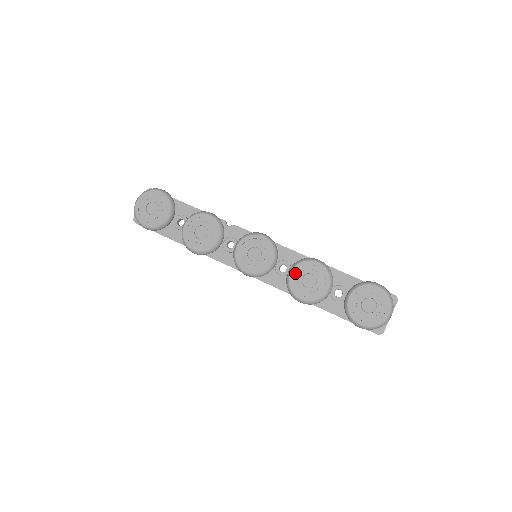
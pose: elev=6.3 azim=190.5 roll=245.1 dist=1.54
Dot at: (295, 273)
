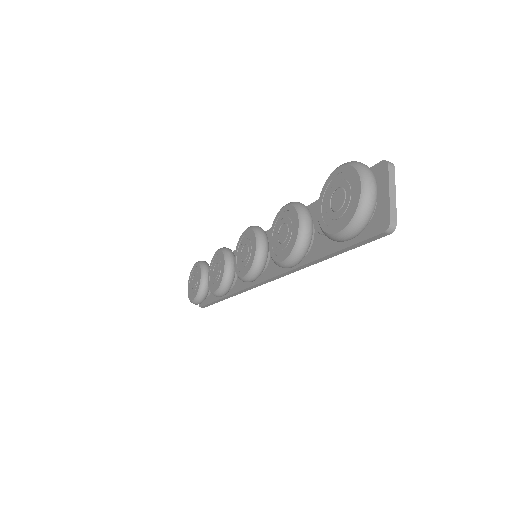
Dot at: (272, 238)
